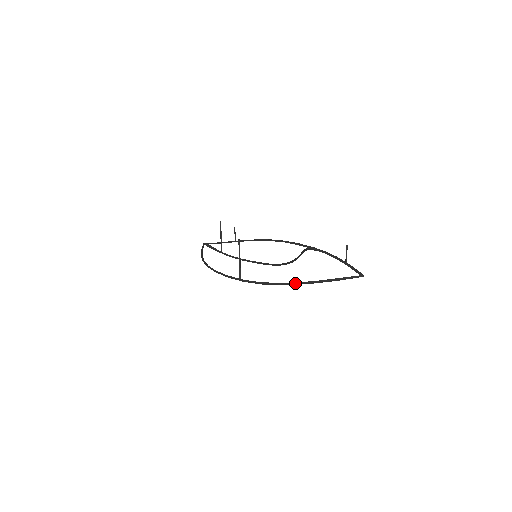
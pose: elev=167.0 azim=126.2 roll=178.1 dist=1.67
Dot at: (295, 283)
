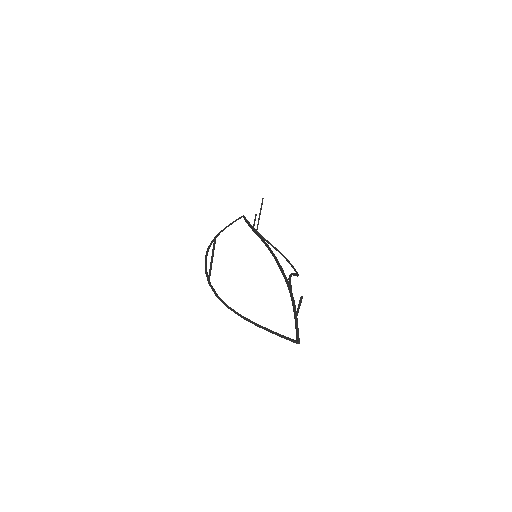
Dot at: (237, 314)
